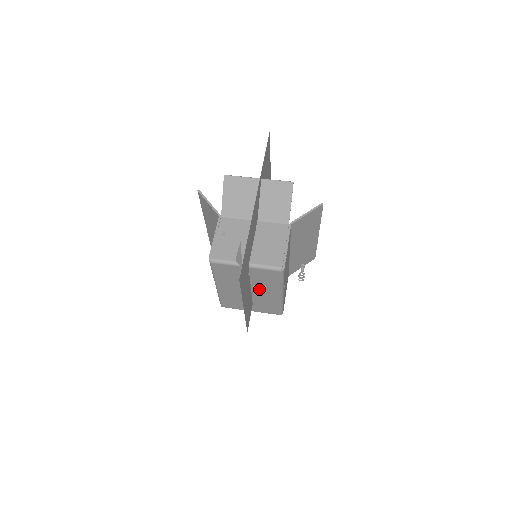
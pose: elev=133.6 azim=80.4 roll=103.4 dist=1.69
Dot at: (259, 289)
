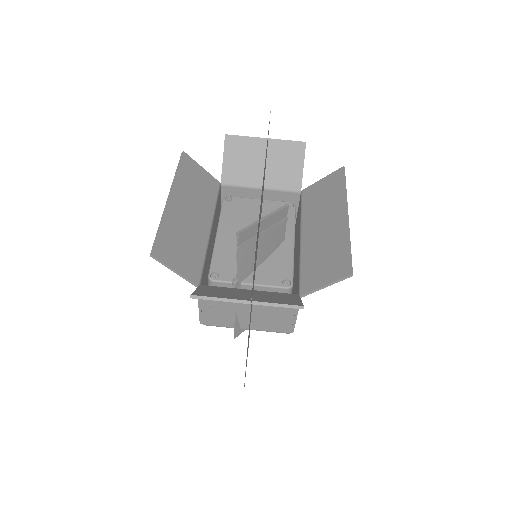
Dot at: occluded
